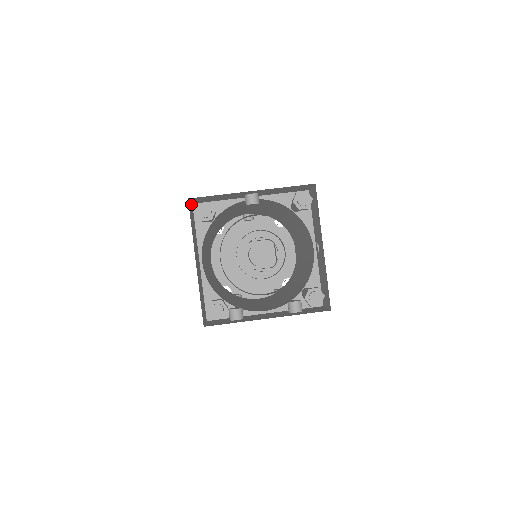
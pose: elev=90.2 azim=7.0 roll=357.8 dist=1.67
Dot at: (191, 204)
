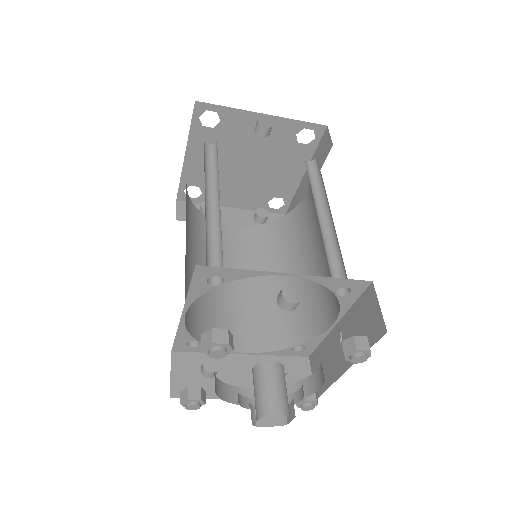
Dot at: occluded
